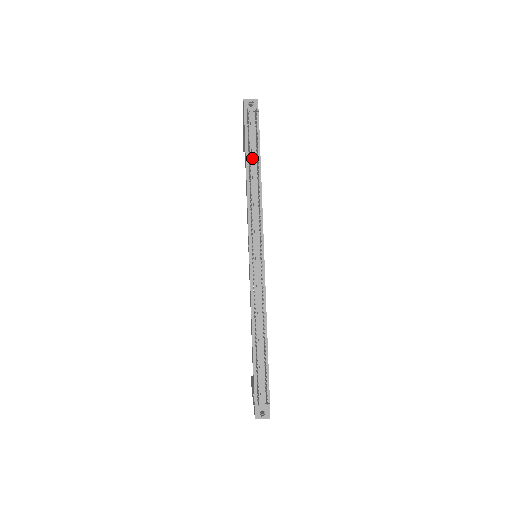
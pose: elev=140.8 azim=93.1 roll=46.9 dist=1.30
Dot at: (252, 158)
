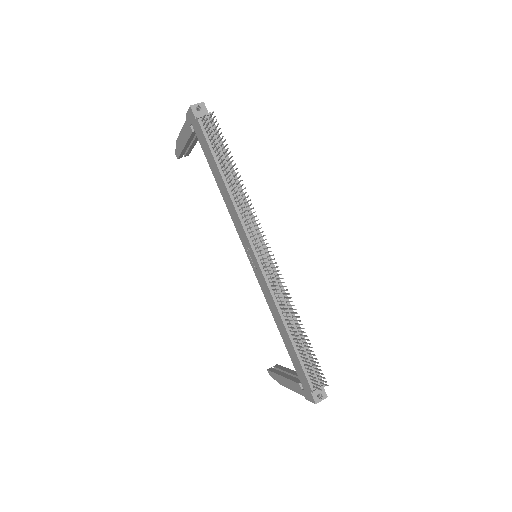
Dot at: (223, 163)
